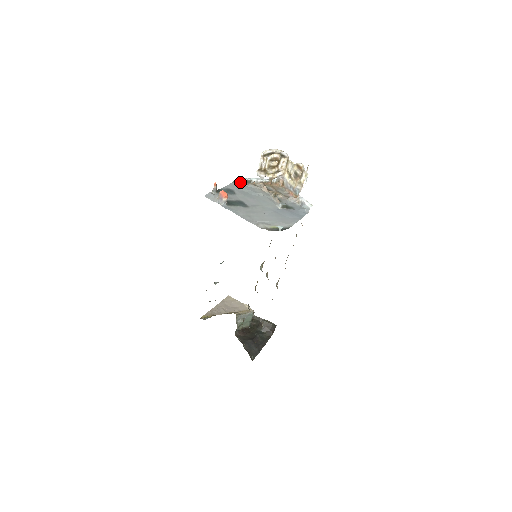
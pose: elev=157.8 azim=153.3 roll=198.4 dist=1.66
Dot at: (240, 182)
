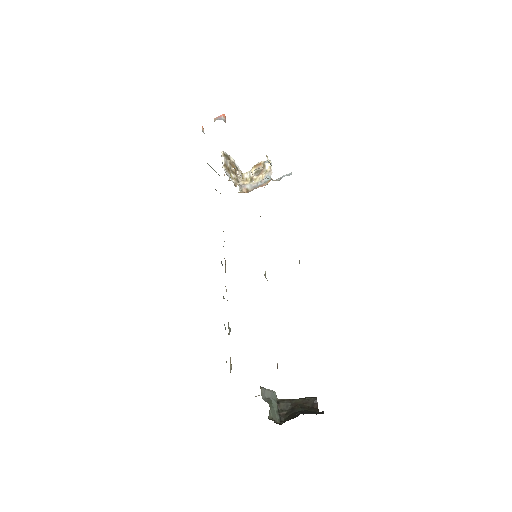
Dot at: occluded
